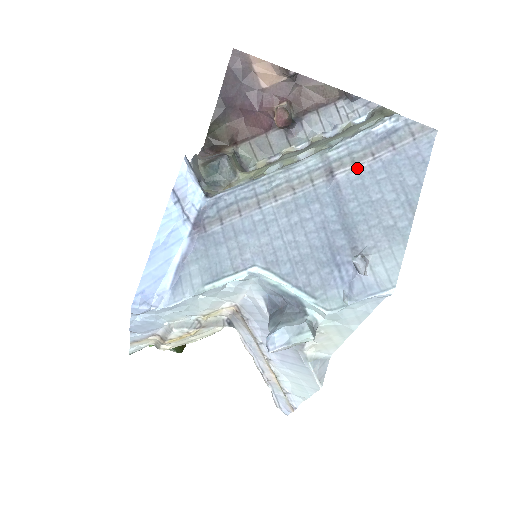
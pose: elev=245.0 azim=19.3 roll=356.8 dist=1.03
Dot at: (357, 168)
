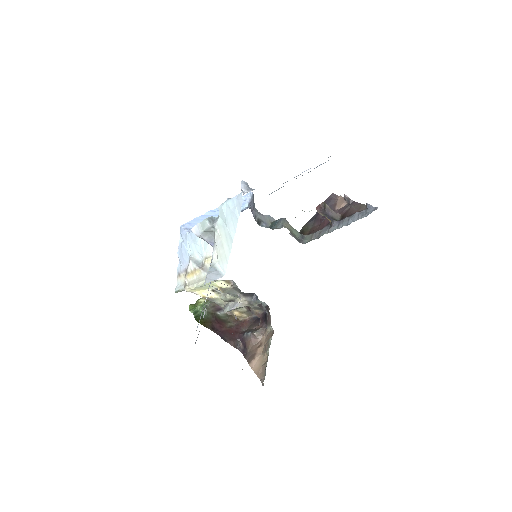
Dot at: occluded
